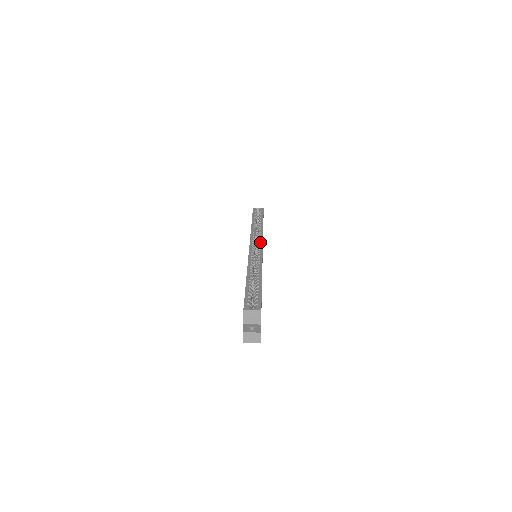
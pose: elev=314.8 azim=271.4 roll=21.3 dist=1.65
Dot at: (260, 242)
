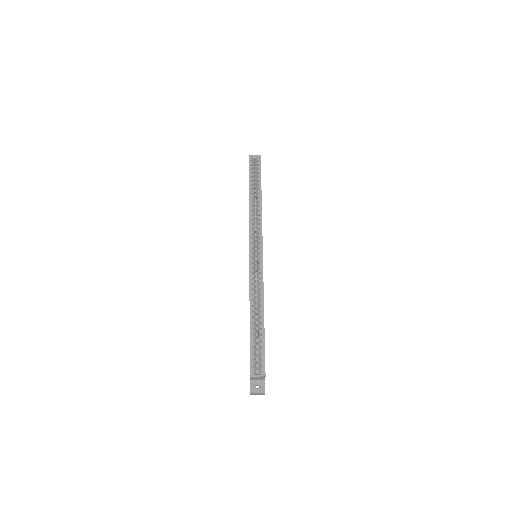
Dot at: (260, 242)
